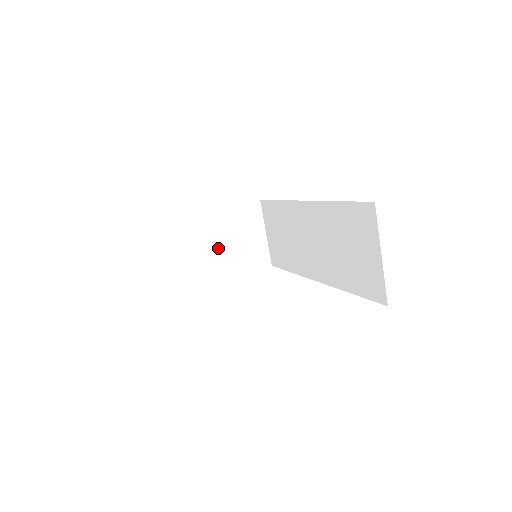
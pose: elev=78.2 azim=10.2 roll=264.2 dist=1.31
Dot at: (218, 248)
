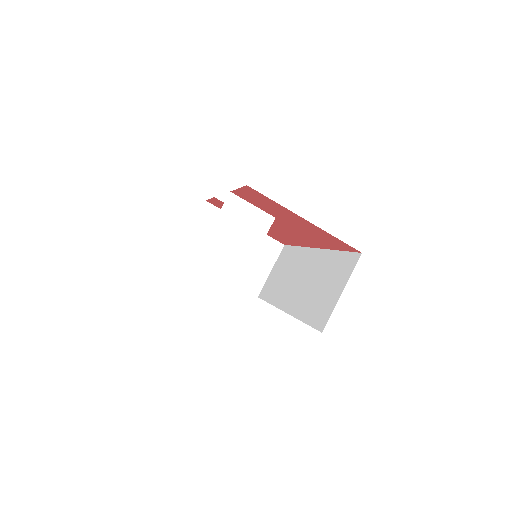
Dot at: (238, 216)
